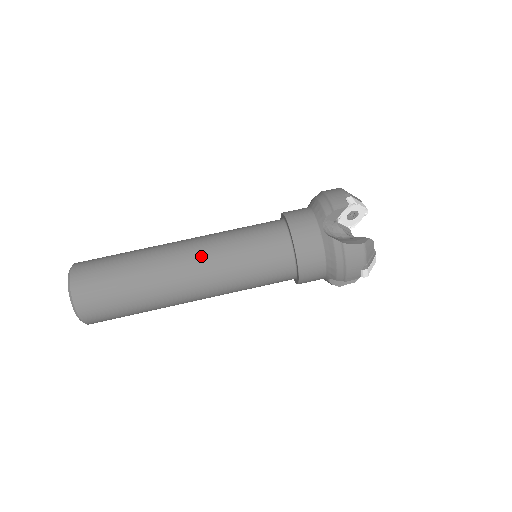
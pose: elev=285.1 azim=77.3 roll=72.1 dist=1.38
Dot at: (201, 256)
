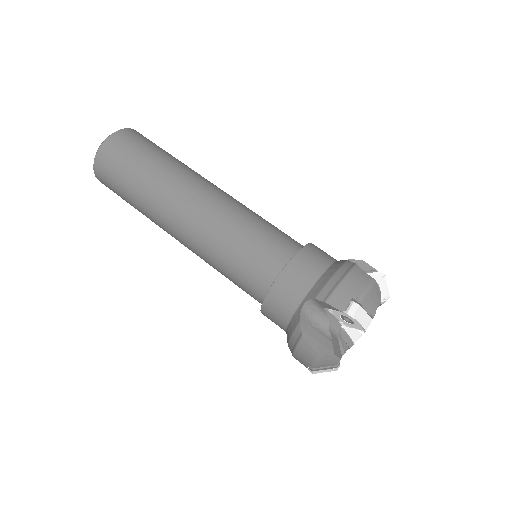
Dot at: (197, 220)
